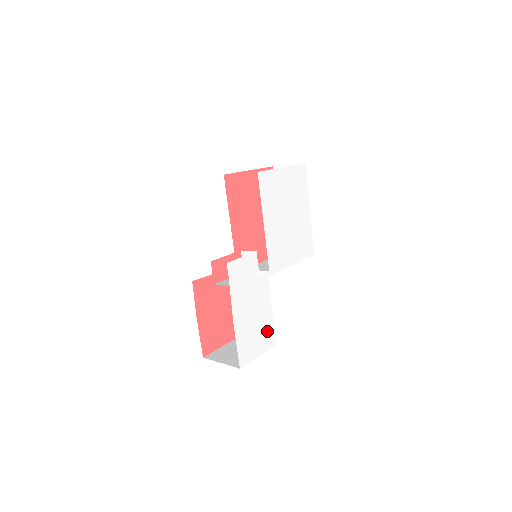
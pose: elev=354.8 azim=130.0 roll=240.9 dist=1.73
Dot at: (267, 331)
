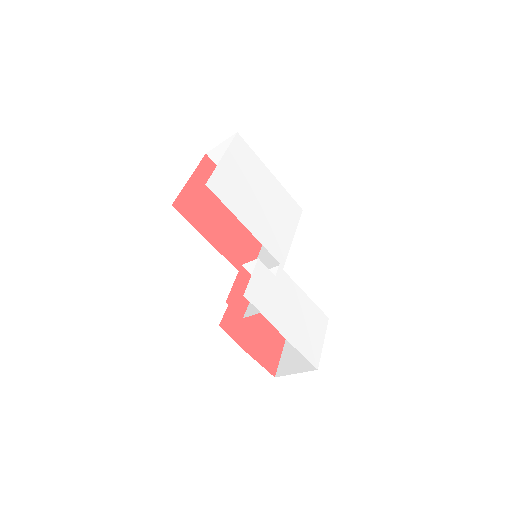
Dot at: (315, 316)
